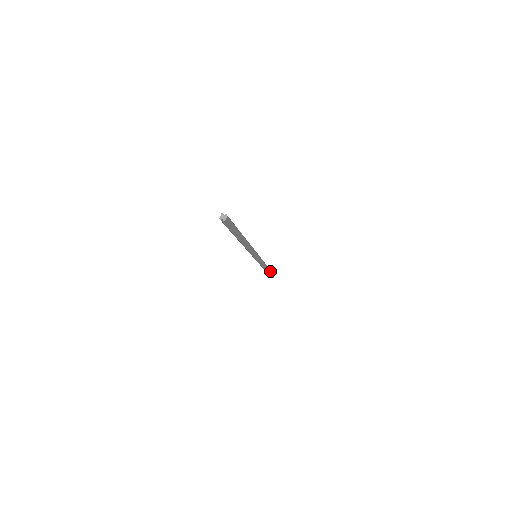
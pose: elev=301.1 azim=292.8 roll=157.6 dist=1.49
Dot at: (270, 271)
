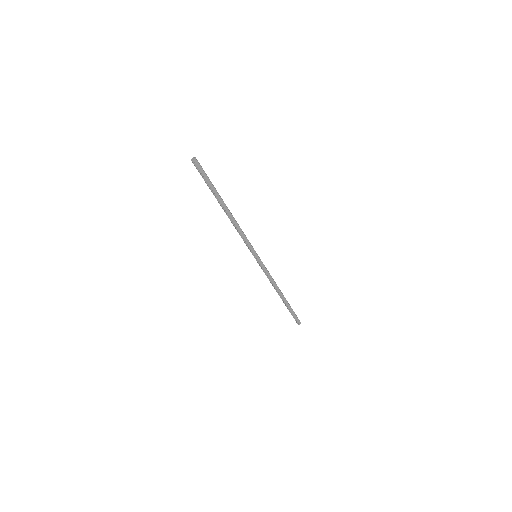
Dot at: (289, 306)
